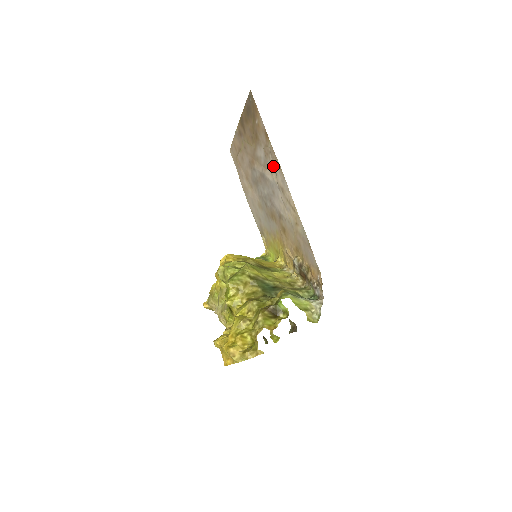
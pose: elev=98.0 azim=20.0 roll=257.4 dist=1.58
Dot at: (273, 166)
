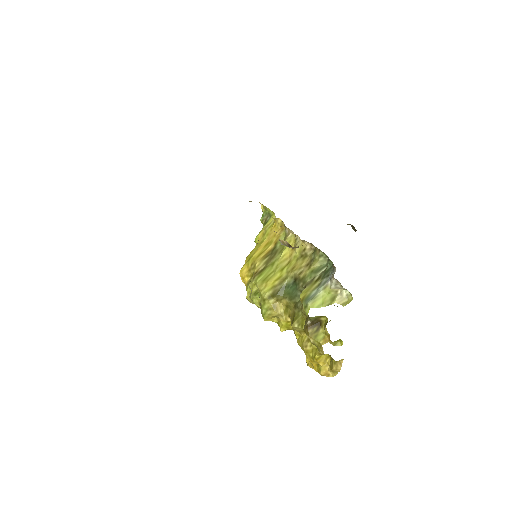
Dot at: occluded
